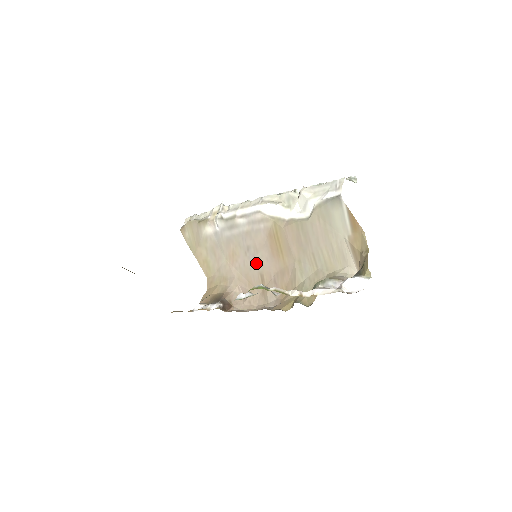
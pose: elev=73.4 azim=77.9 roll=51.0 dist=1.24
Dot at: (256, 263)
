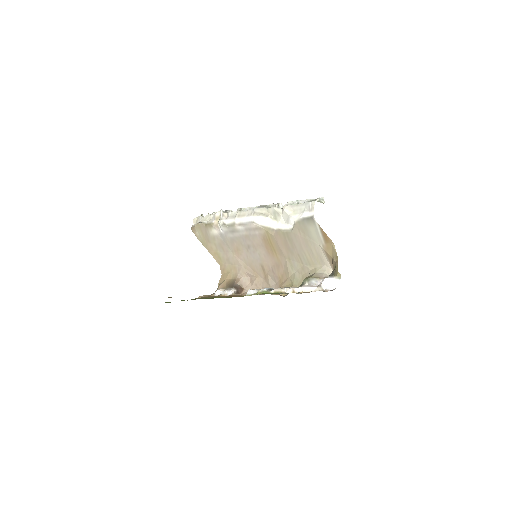
Dot at: (256, 257)
